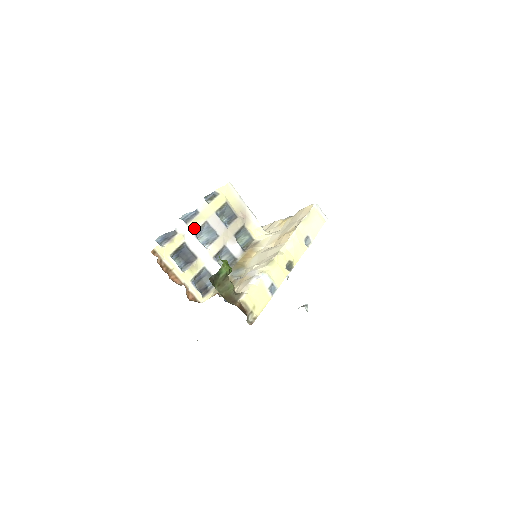
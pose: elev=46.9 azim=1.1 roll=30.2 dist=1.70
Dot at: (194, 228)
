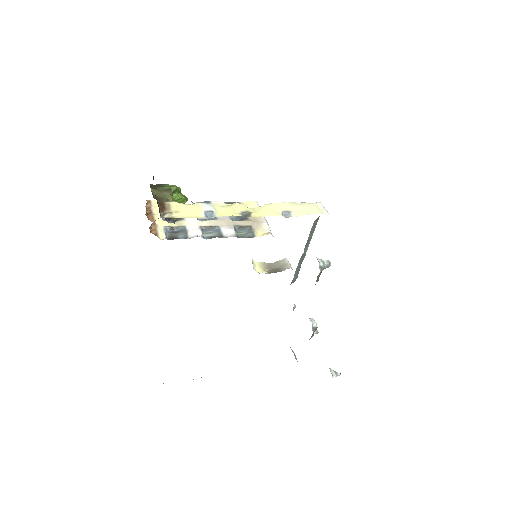
Dot at: occluded
